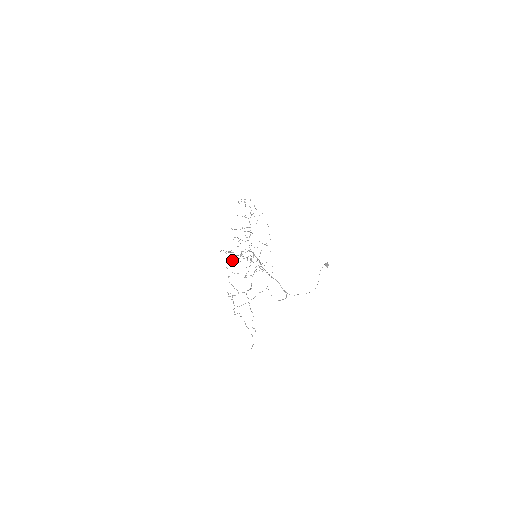
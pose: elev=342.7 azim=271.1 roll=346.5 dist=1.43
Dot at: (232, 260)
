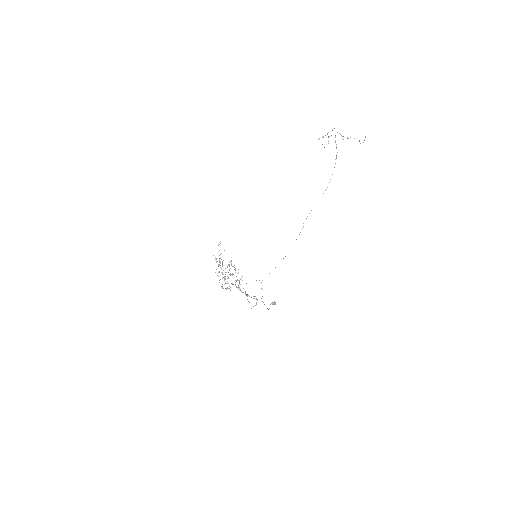
Dot at: (219, 272)
